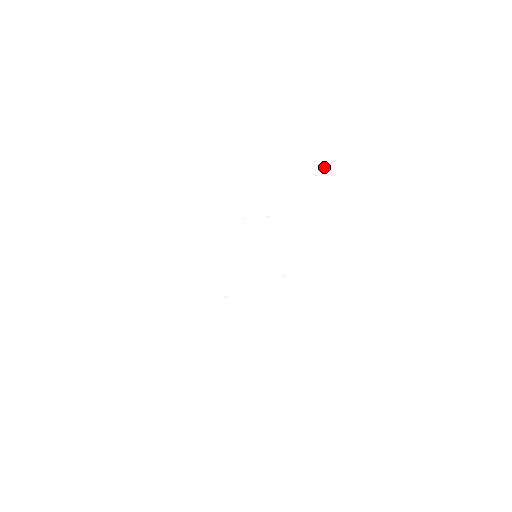
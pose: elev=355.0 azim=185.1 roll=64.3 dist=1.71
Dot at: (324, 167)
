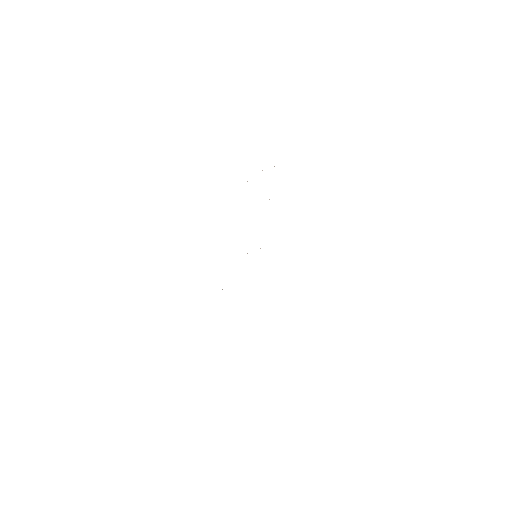
Dot at: occluded
